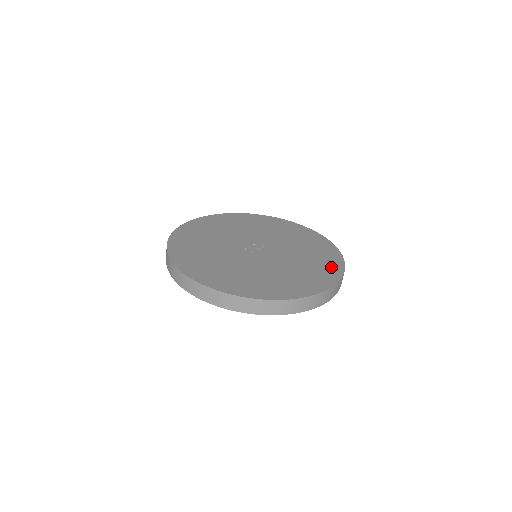
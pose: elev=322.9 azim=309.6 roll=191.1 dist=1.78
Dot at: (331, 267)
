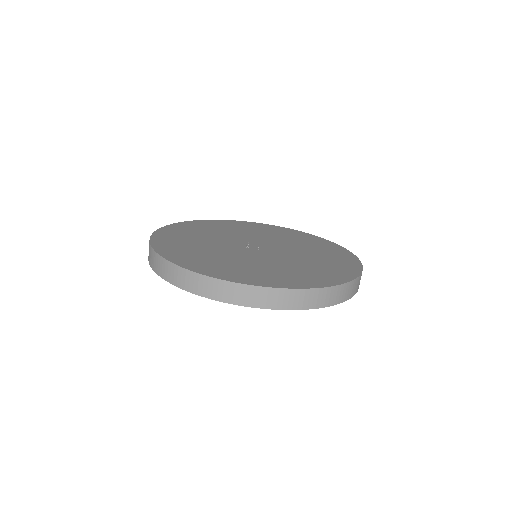
Dot at: (338, 251)
